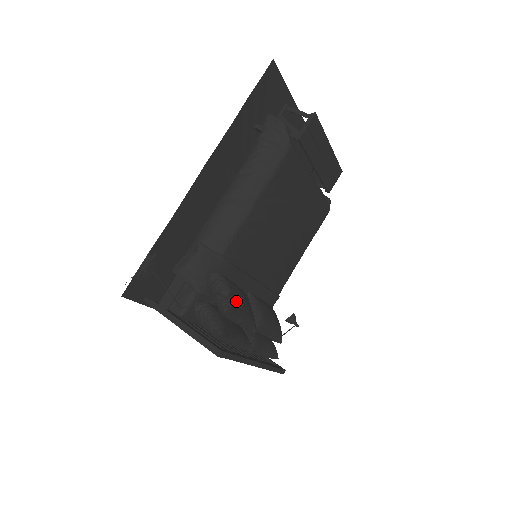
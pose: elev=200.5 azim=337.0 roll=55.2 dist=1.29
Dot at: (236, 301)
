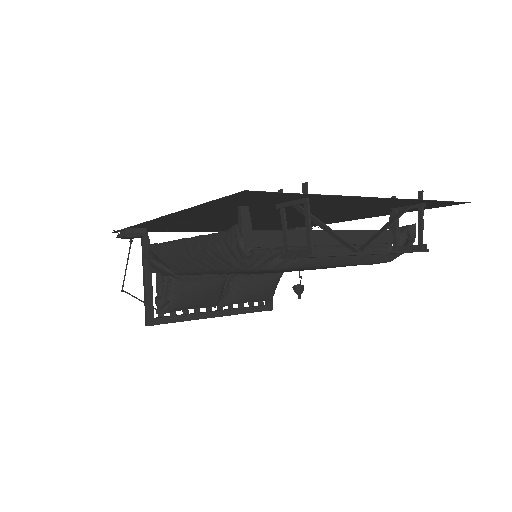
Dot at: (180, 303)
